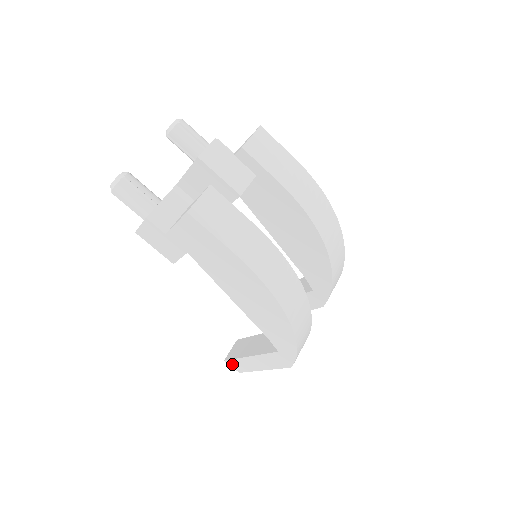
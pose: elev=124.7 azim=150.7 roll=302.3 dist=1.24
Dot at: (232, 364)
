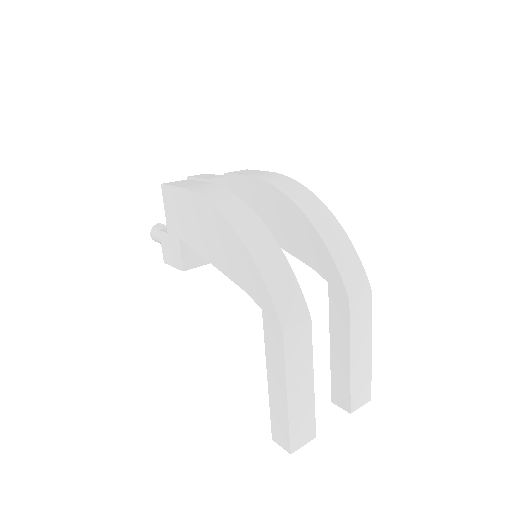
Dot at: (277, 436)
